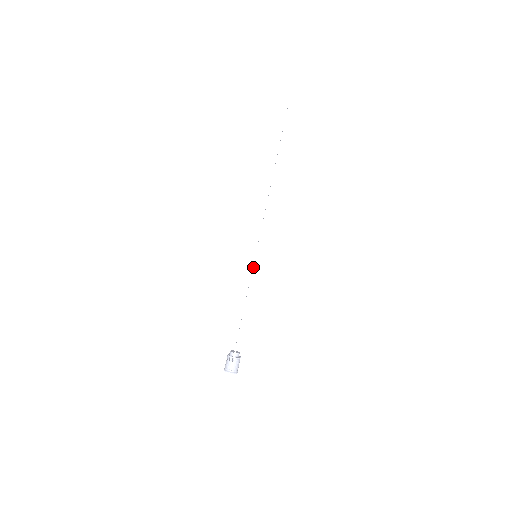
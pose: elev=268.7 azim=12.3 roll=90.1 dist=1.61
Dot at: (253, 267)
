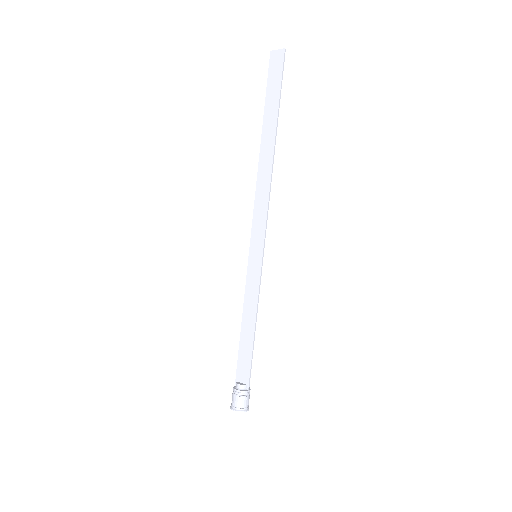
Dot at: (261, 271)
